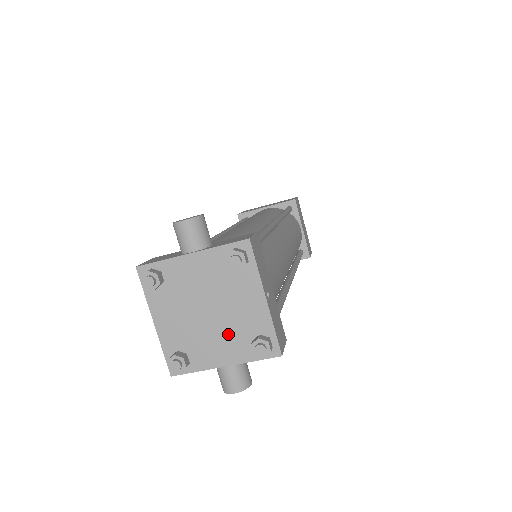
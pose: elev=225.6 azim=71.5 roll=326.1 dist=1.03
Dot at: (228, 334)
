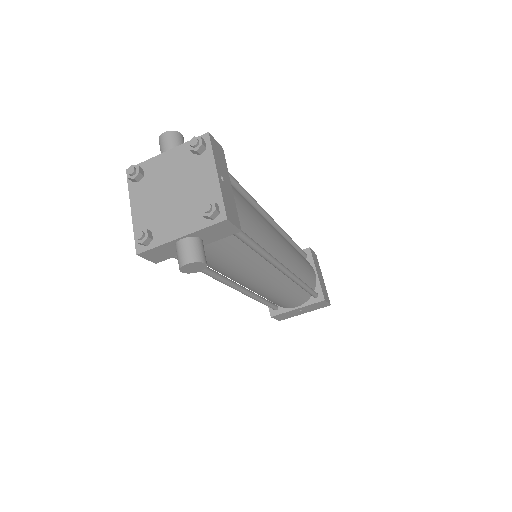
Dot at: (186, 209)
